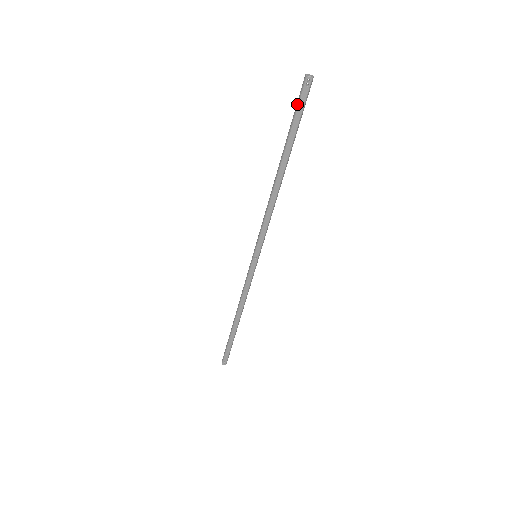
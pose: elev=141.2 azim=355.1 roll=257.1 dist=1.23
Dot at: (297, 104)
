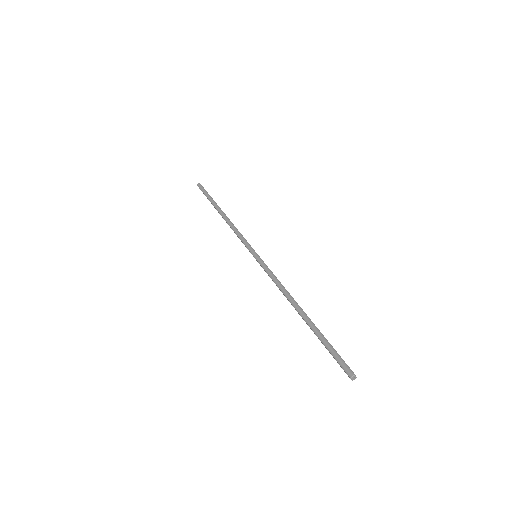
Dot at: (335, 358)
